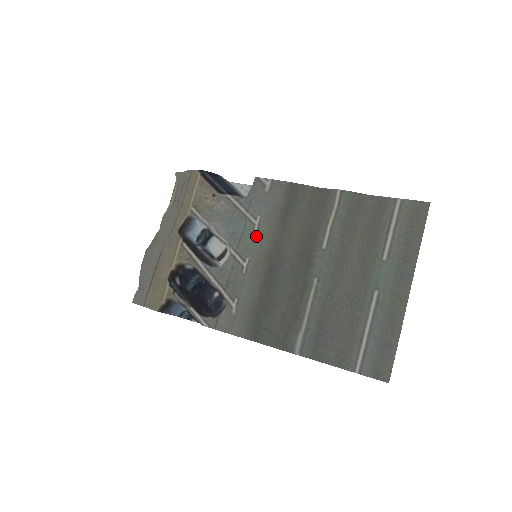
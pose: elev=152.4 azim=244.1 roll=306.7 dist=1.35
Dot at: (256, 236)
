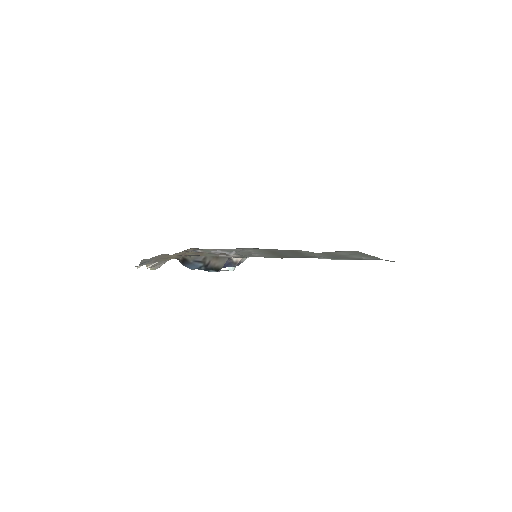
Dot at: occluded
